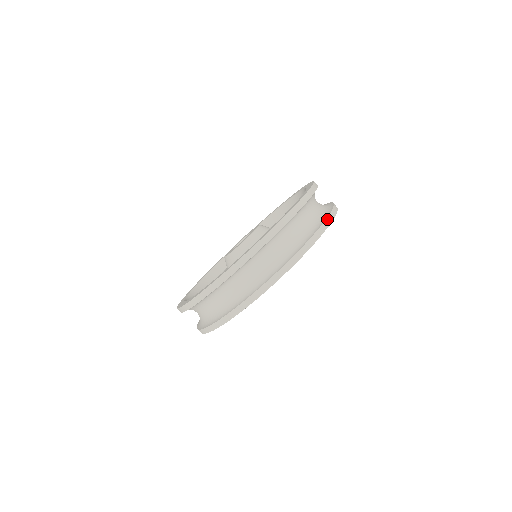
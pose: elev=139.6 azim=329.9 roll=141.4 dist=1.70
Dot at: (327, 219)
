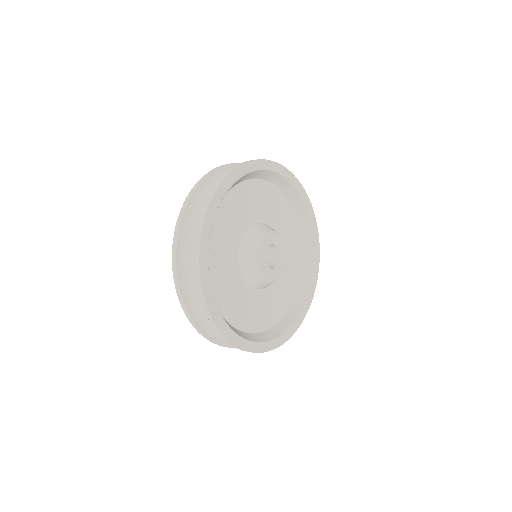
Dot at: occluded
